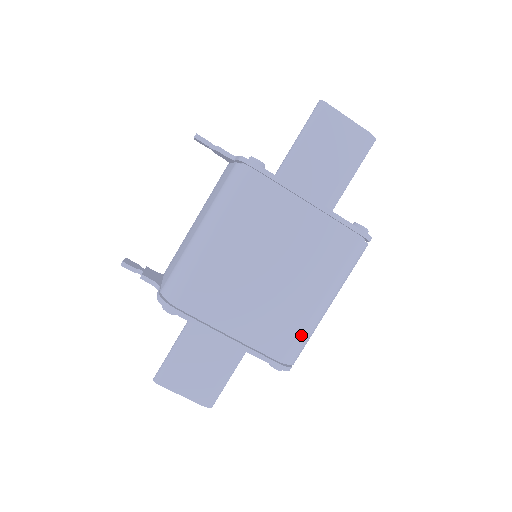
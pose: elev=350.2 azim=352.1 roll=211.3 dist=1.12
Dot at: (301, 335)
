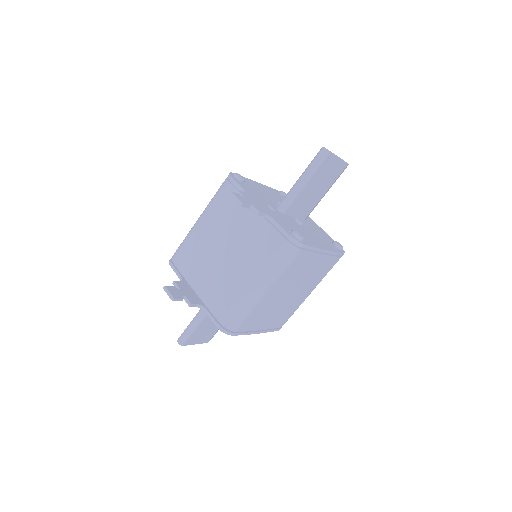
Dot at: occluded
